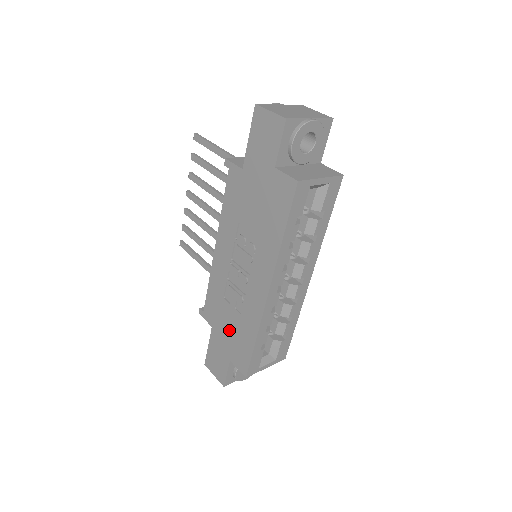
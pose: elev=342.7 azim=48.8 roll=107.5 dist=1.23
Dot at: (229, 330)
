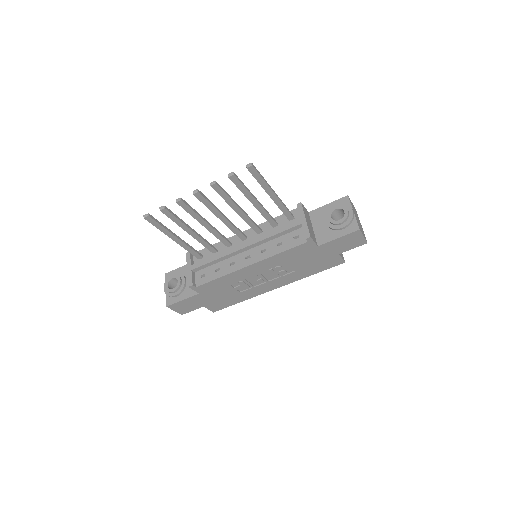
Dot at: (219, 297)
